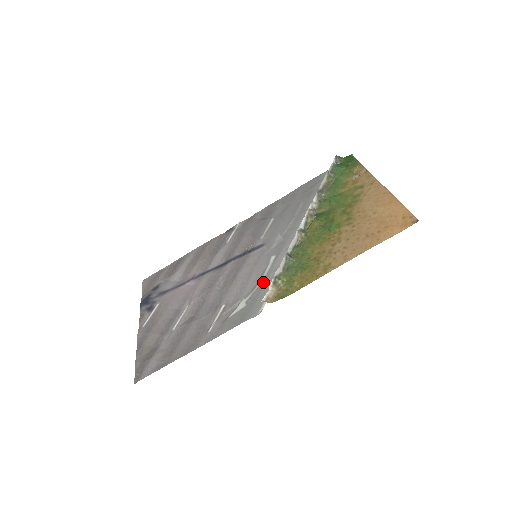
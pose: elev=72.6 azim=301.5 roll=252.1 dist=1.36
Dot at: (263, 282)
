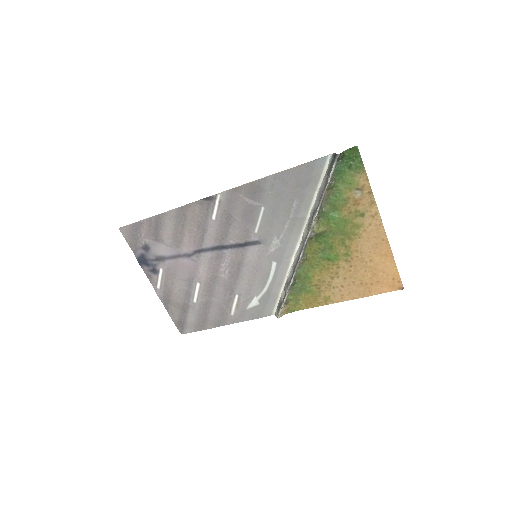
Dot at: (270, 288)
